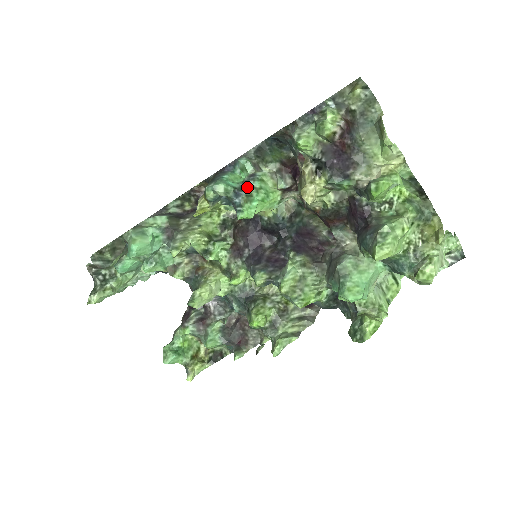
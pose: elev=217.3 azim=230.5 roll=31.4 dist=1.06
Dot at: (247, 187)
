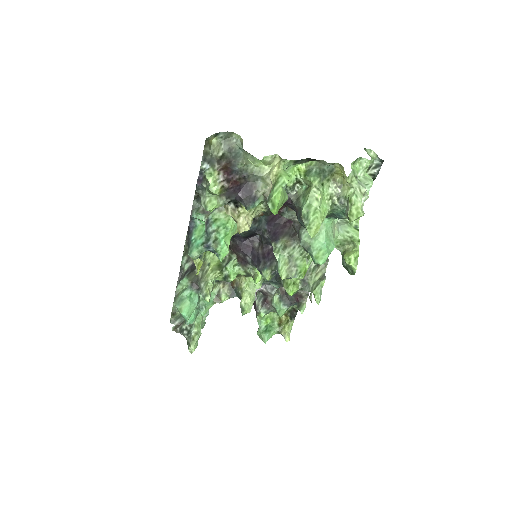
Dot at: (210, 234)
